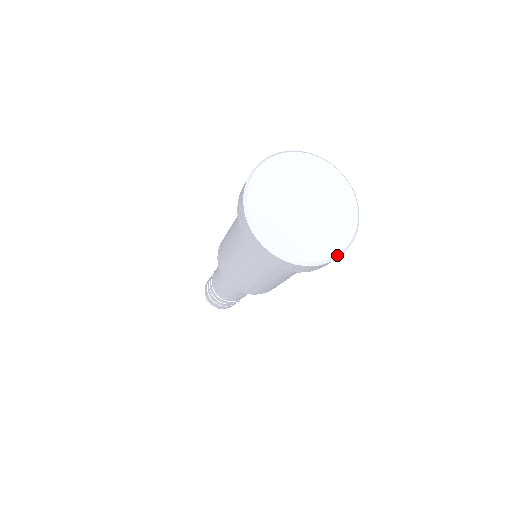
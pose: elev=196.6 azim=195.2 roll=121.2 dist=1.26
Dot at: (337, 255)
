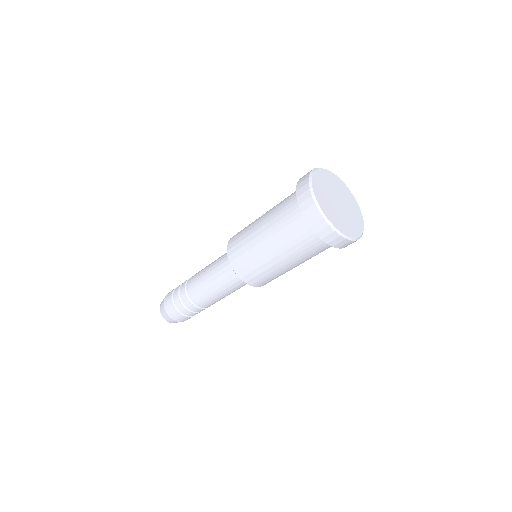
Dot at: occluded
